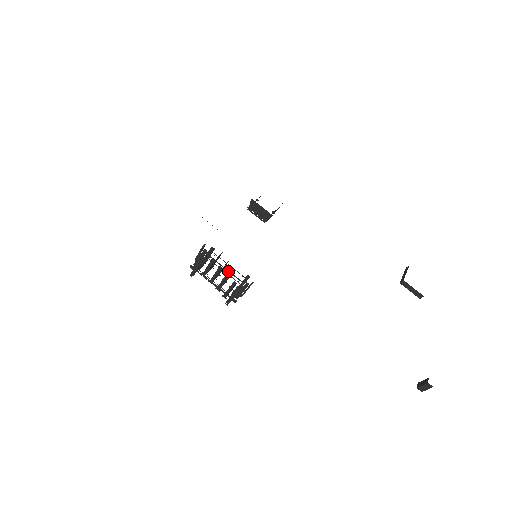
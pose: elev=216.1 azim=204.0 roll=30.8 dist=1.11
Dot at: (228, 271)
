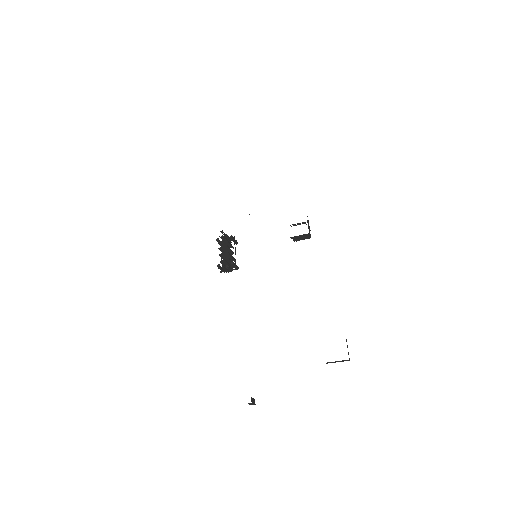
Dot at: occluded
